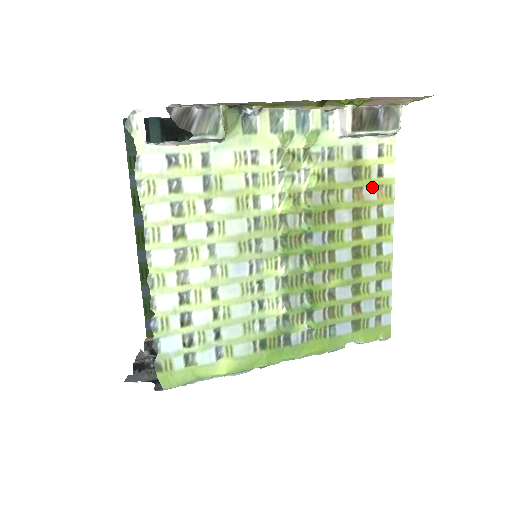
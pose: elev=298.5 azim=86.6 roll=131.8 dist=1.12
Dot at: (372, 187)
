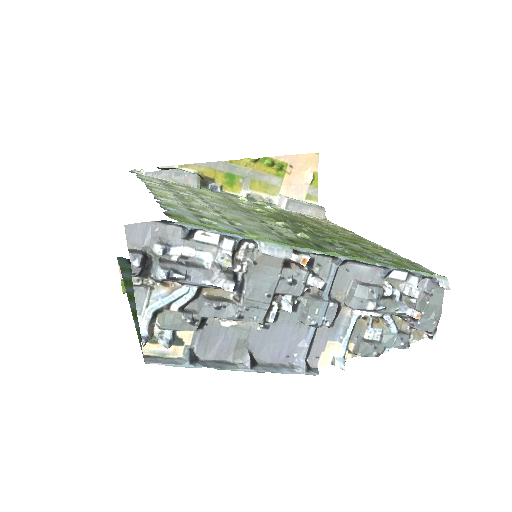
Dot at: occluded
